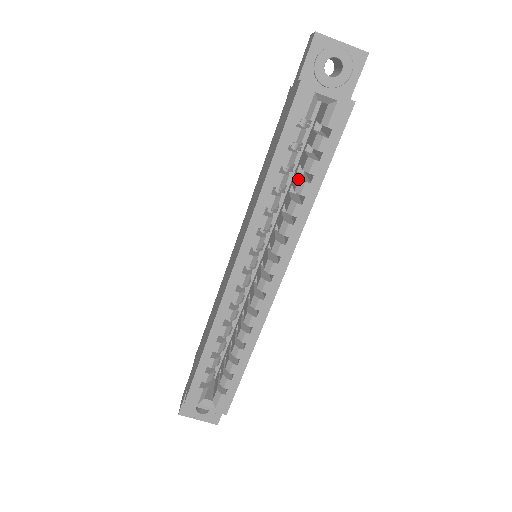
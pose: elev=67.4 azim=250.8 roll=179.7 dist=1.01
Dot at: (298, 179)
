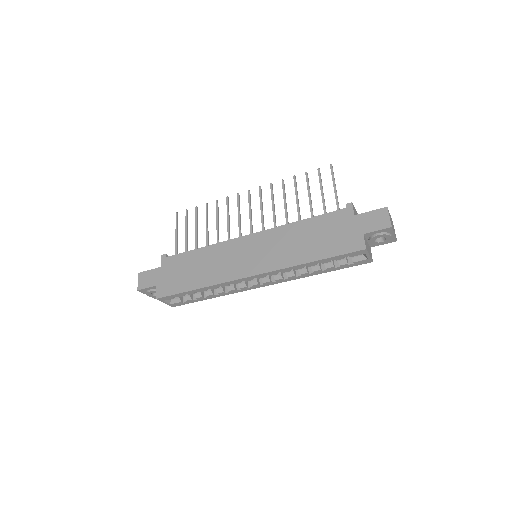
Dot at: (318, 264)
